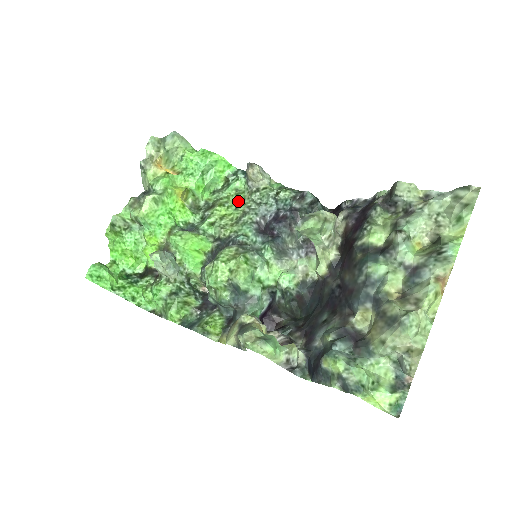
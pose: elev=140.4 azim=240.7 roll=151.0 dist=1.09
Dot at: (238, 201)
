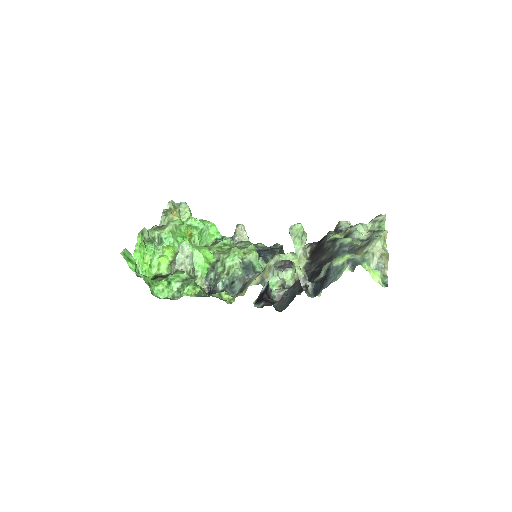
Dot at: (227, 248)
